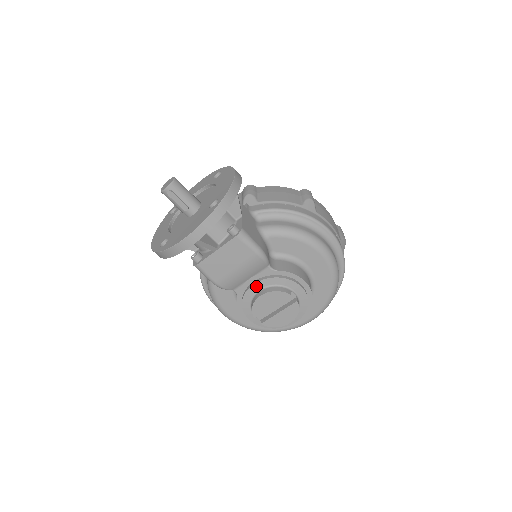
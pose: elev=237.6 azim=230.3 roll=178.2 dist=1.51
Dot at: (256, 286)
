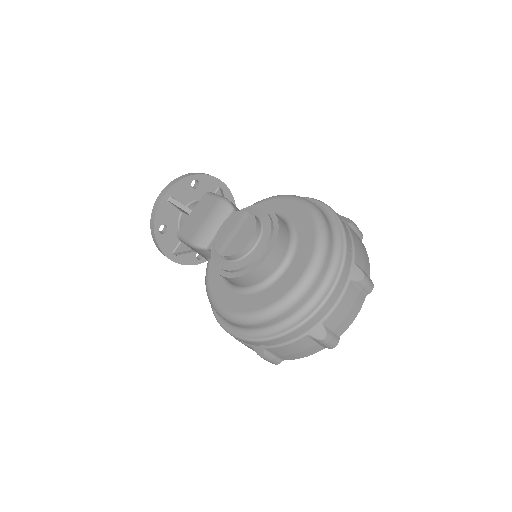
Dot at: occluded
